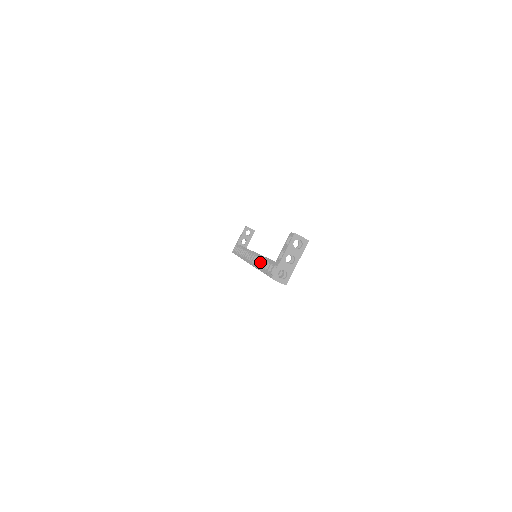
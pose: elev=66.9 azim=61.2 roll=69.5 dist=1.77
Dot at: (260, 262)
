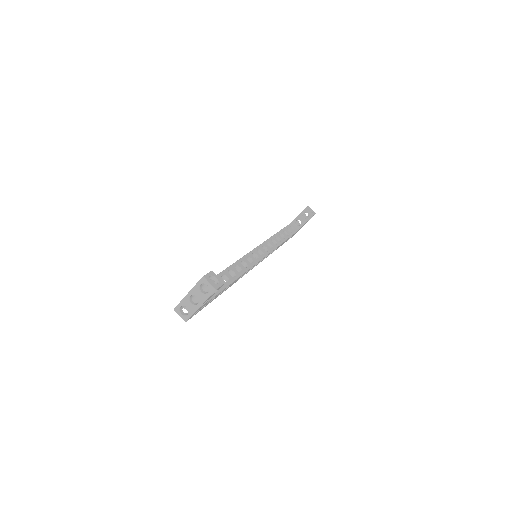
Dot at: occluded
